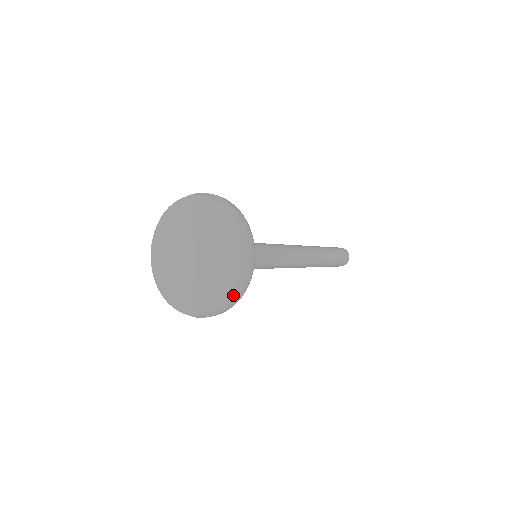
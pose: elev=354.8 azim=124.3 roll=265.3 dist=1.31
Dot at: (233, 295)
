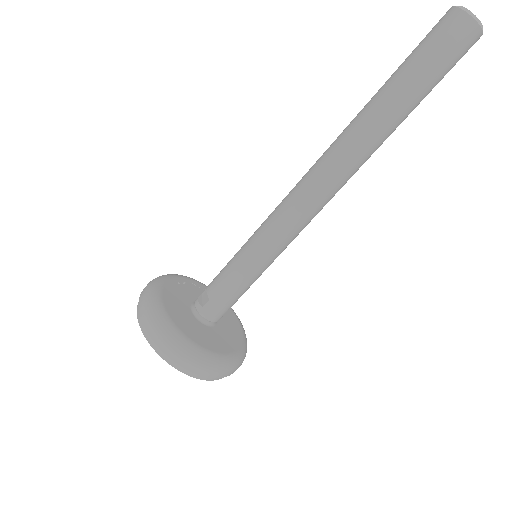
Dot at: occluded
